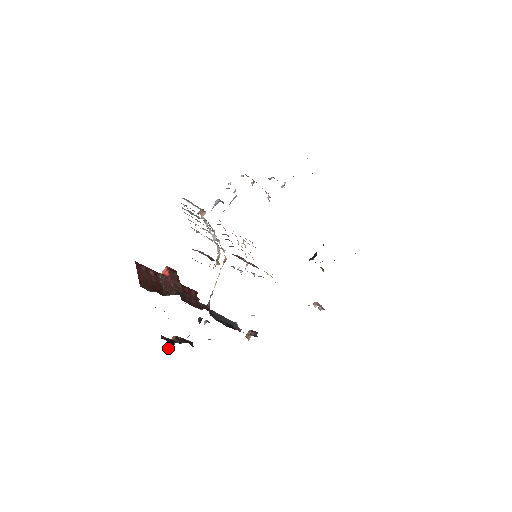
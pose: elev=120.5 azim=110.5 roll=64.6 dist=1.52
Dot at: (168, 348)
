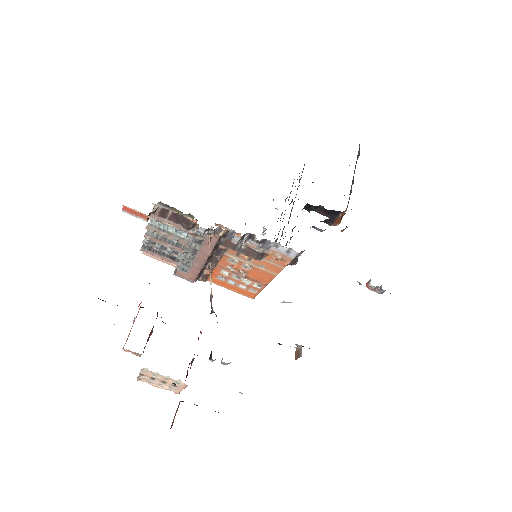
Dot at: (173, 420)
